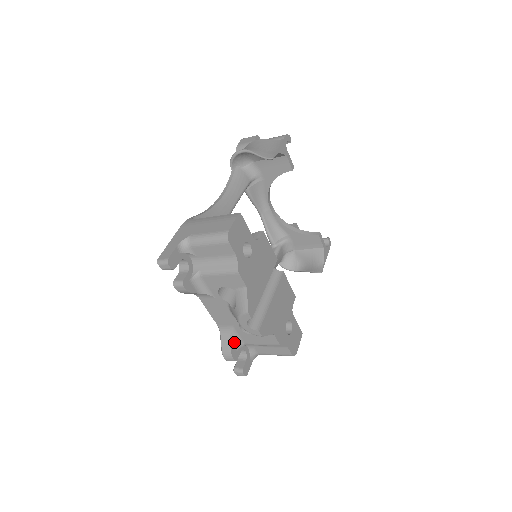
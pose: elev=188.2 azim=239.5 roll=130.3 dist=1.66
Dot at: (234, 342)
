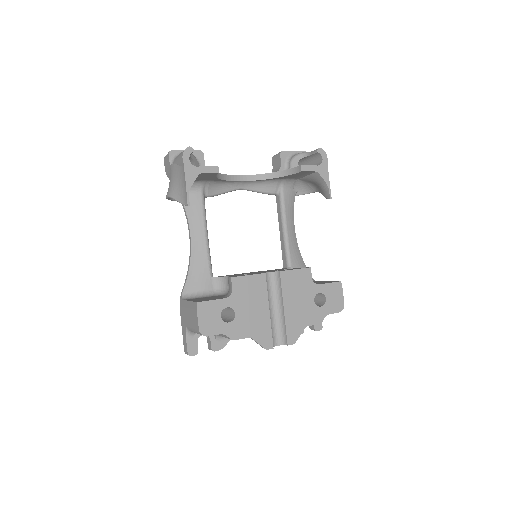
Dot at: occluded
